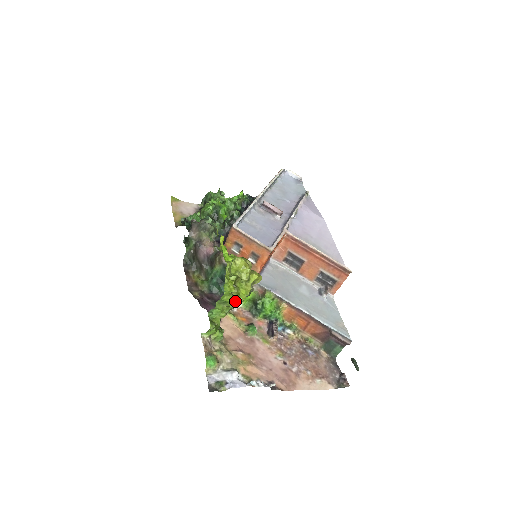
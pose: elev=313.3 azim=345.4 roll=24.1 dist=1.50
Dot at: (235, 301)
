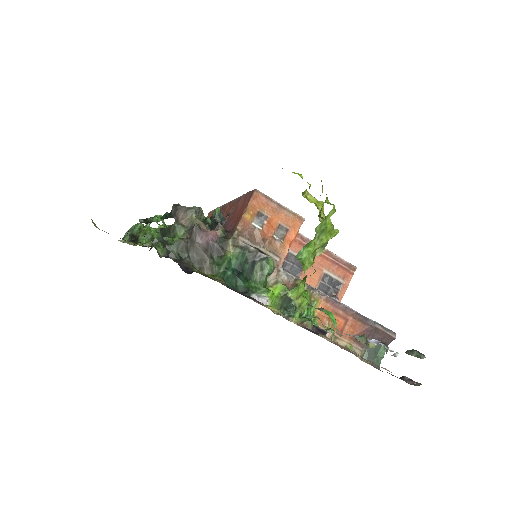
Dot at: (331, 232)
